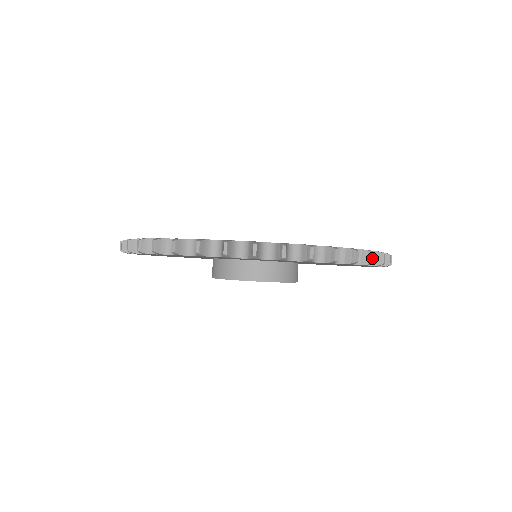
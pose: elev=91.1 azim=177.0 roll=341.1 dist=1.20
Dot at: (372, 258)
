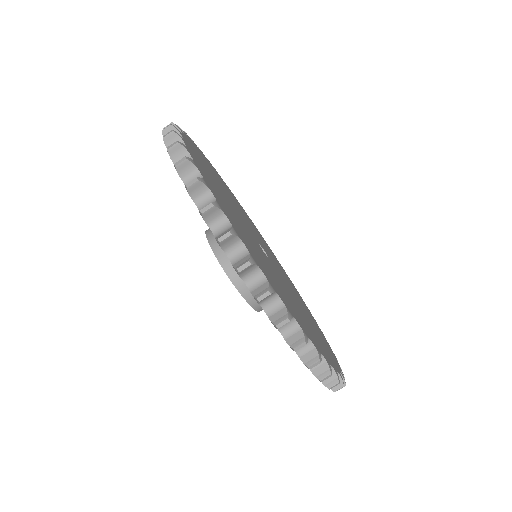
Dot at: (341, 388)
